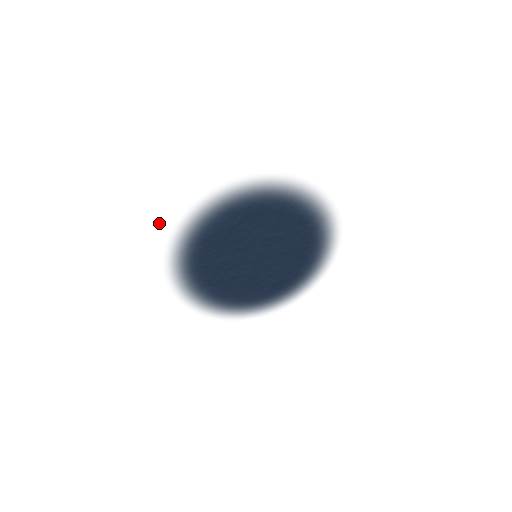
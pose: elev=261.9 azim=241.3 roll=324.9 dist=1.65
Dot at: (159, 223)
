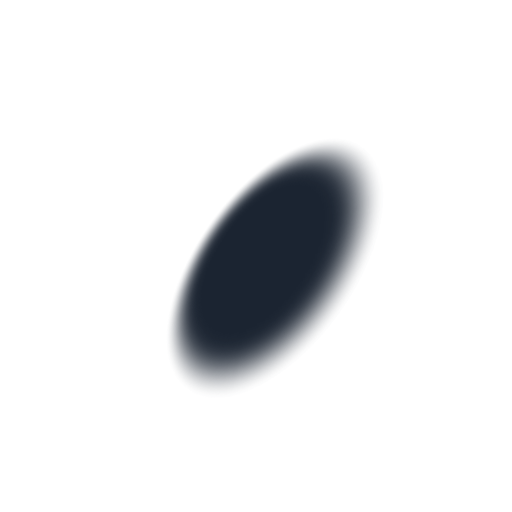
Dot at: (169, 402)
